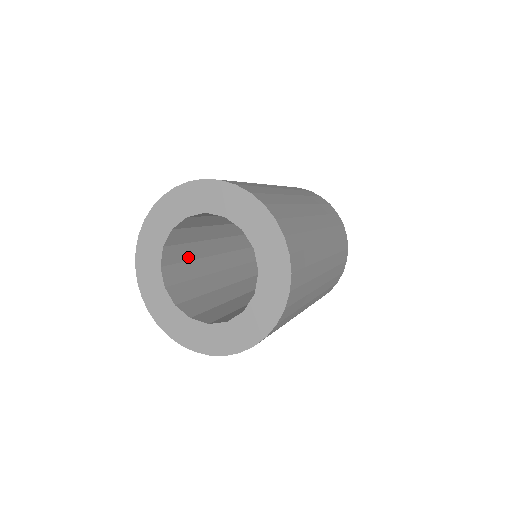
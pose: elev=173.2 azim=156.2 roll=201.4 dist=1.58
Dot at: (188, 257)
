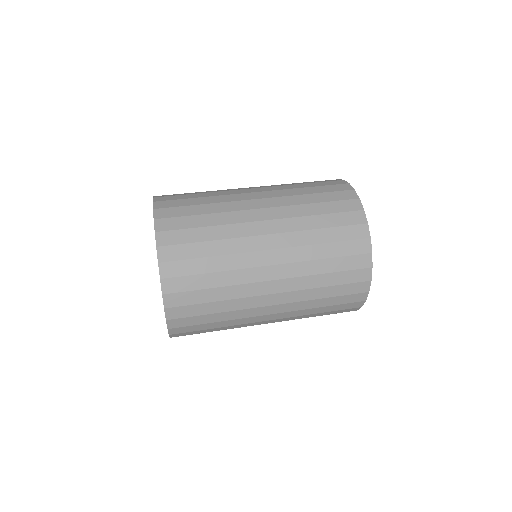
Dot at: occluded
